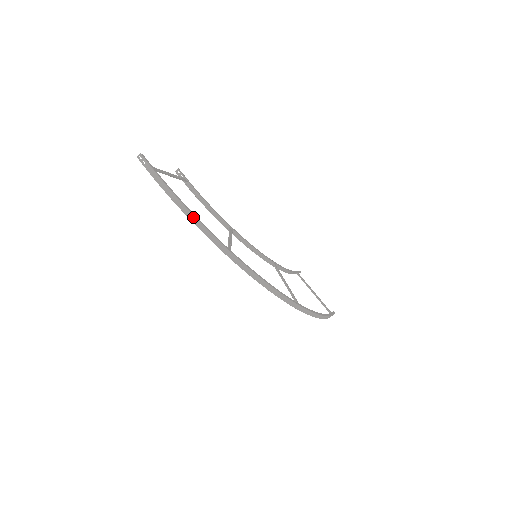
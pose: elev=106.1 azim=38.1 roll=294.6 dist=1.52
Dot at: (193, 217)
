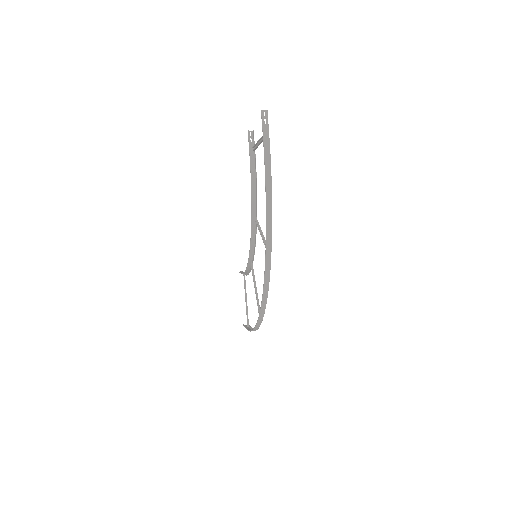
Dot at: (271, 207)
